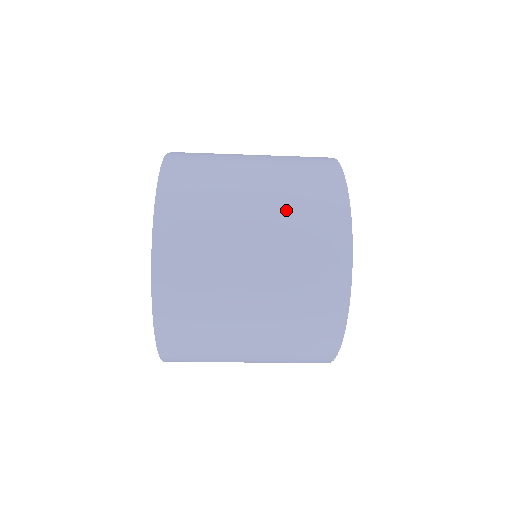
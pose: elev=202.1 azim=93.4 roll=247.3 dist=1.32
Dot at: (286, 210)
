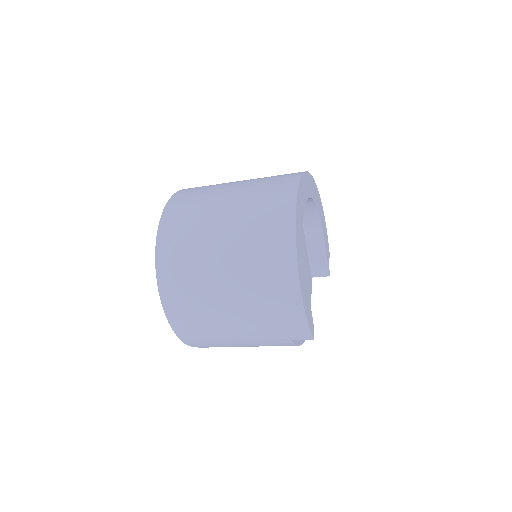
Dot at: (251, 193)
